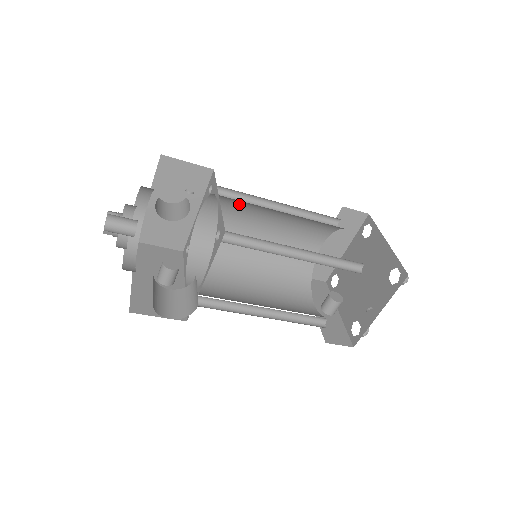
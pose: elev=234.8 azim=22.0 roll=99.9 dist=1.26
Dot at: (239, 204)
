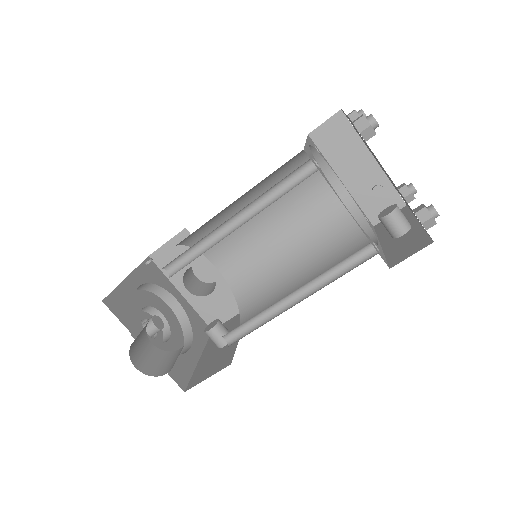
Dot at: occluded
